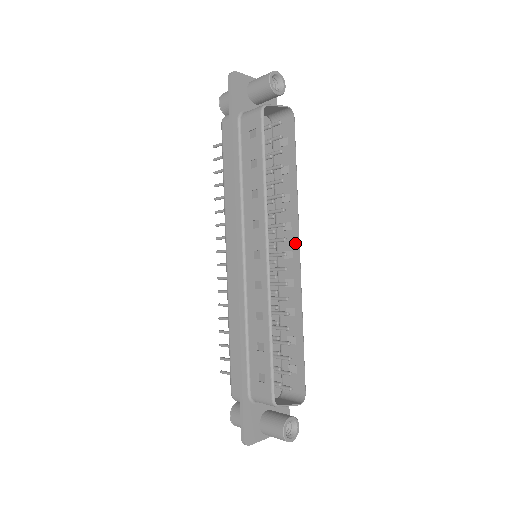
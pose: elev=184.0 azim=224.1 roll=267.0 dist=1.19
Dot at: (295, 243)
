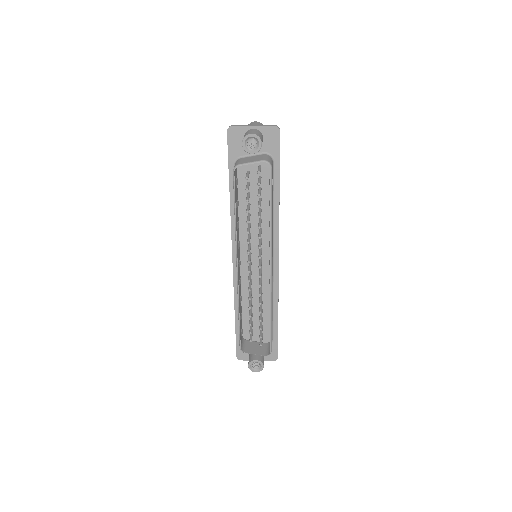
Dot at: (270, 260)
